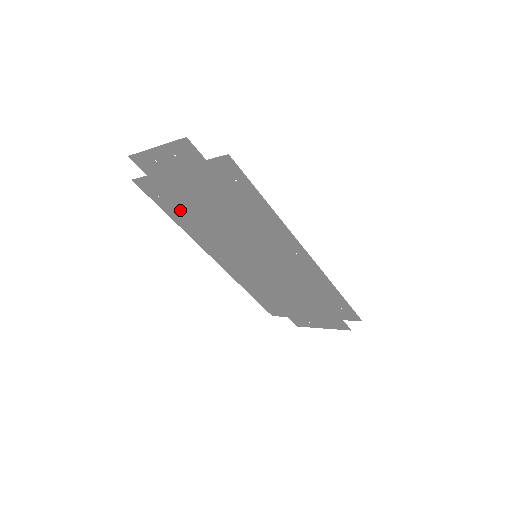
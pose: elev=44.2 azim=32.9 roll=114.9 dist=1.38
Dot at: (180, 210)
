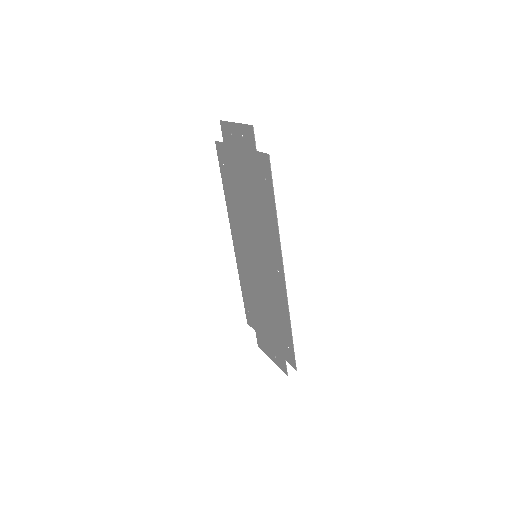
Dot at: (230, 184)
